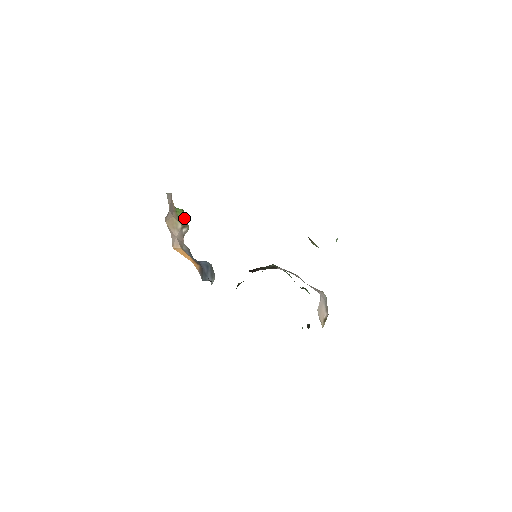
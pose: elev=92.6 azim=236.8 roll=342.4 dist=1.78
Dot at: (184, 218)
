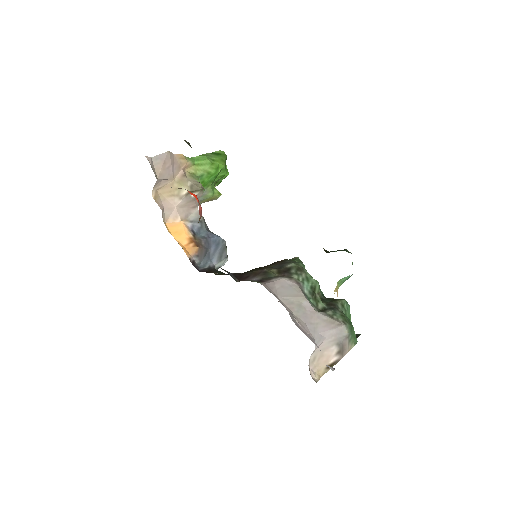
Dot at: (211, 170)
